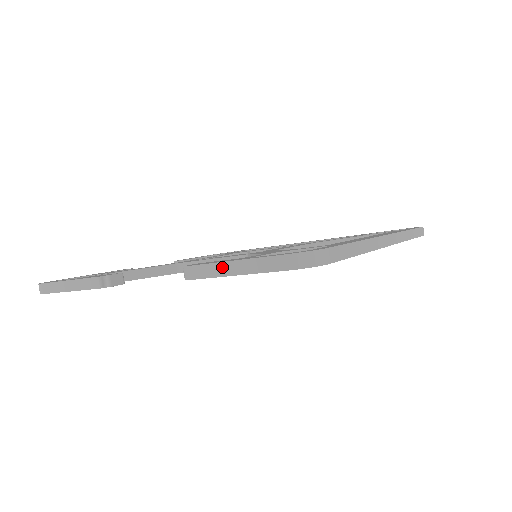
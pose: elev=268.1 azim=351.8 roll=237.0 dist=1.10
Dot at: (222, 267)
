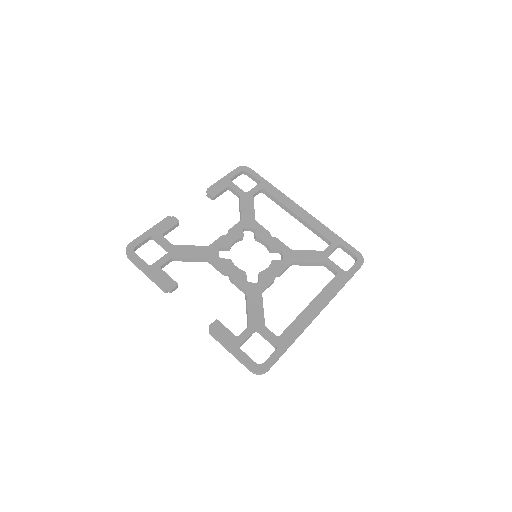
Dot at: (226, 347)
